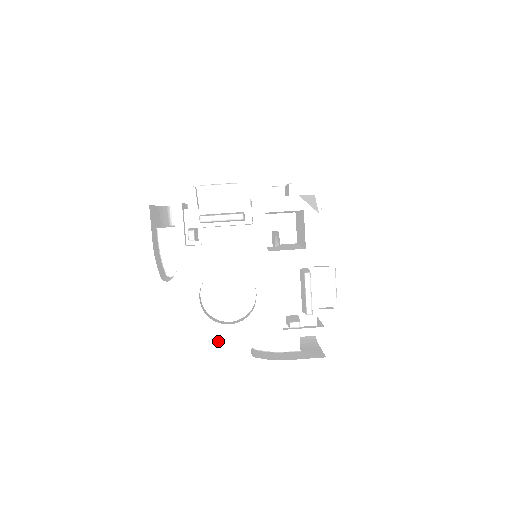
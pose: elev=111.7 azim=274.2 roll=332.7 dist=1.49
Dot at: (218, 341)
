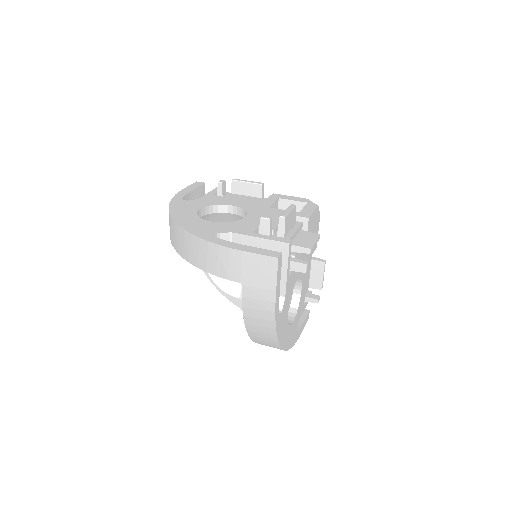
Dot at: (194, 224)
